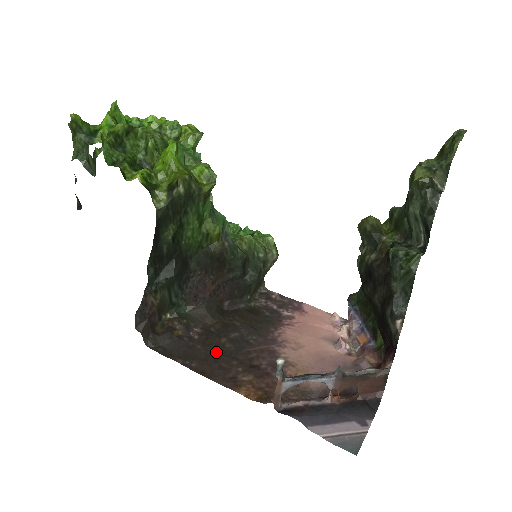
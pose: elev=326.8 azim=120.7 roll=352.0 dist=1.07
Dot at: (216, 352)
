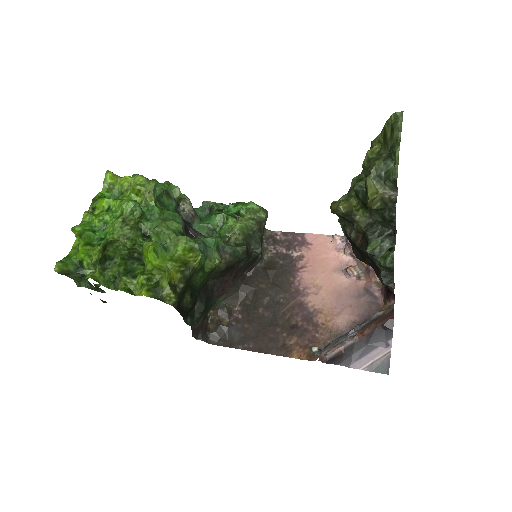
Dot at: (261, 326)
